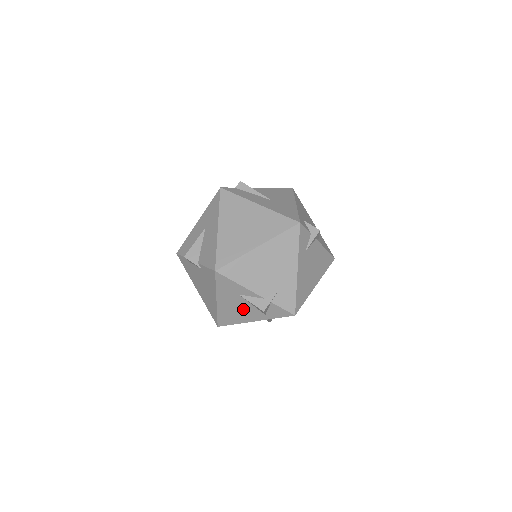
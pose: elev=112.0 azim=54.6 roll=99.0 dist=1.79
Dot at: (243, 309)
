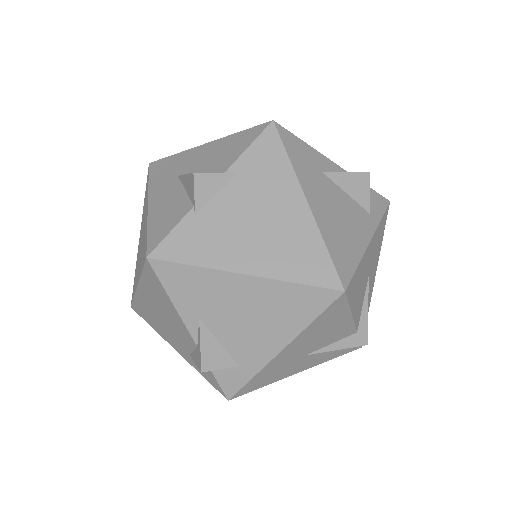
Dot at: (344, 211)
